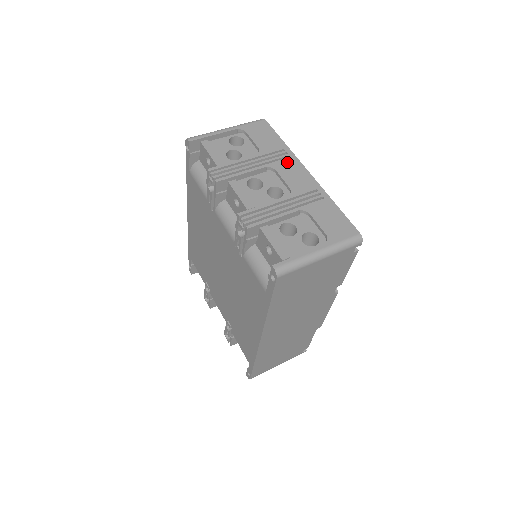
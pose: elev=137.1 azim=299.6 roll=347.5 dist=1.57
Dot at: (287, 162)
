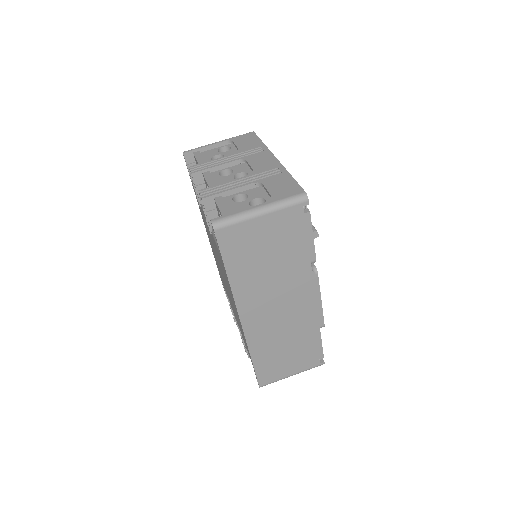
Dot at: (259, 154)
